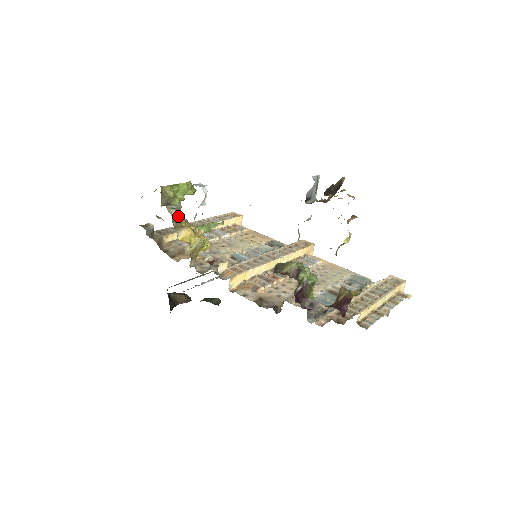
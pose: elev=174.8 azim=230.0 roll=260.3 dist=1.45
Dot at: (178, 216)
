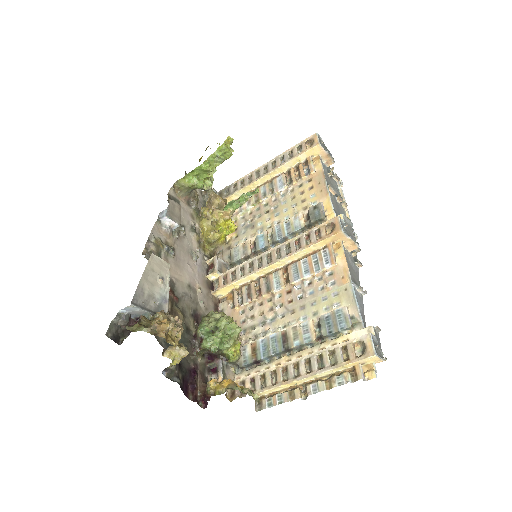
Dot at: (211, 194)
